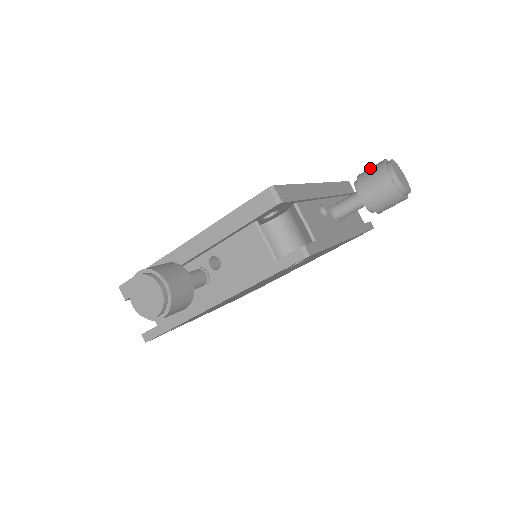
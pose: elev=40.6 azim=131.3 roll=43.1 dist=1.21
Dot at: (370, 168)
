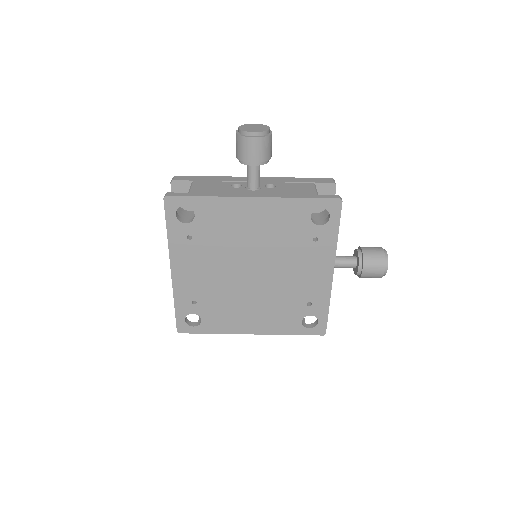
Dot at: occluded
